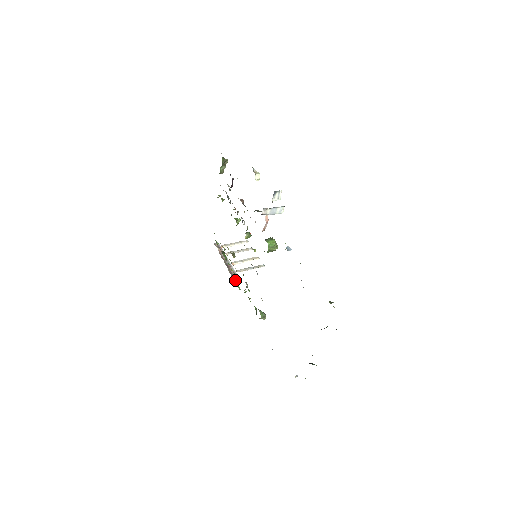
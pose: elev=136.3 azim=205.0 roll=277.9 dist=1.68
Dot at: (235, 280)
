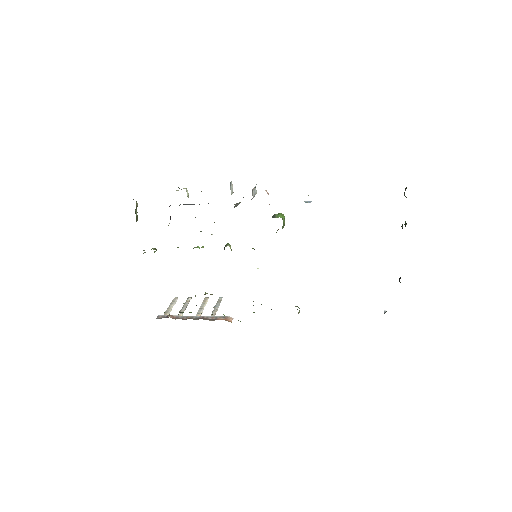
Dot at: (226, 320)
